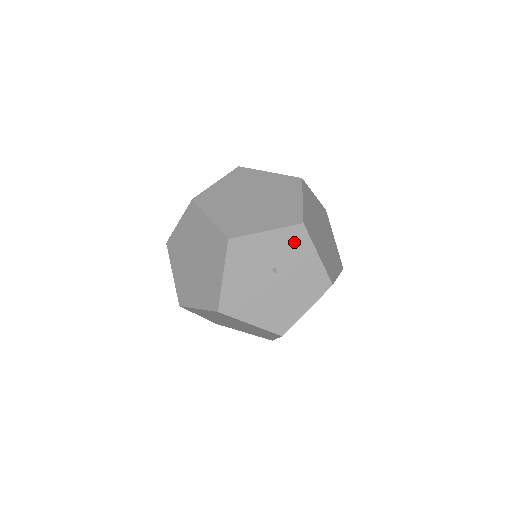
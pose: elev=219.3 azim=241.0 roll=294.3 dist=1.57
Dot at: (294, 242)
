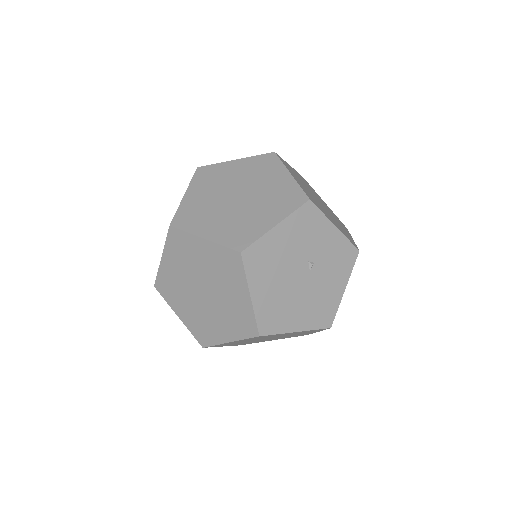
Dot at: (342, 259)
